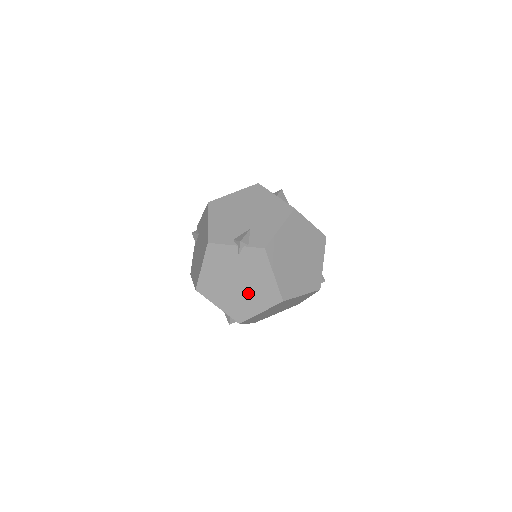
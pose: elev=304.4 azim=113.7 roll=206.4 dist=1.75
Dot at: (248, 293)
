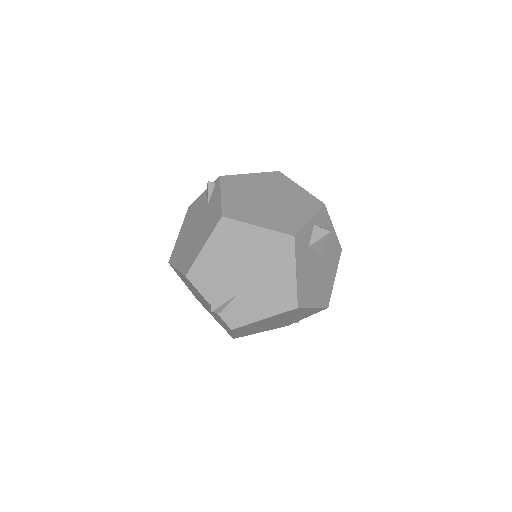
Dot at: (209, 310)
